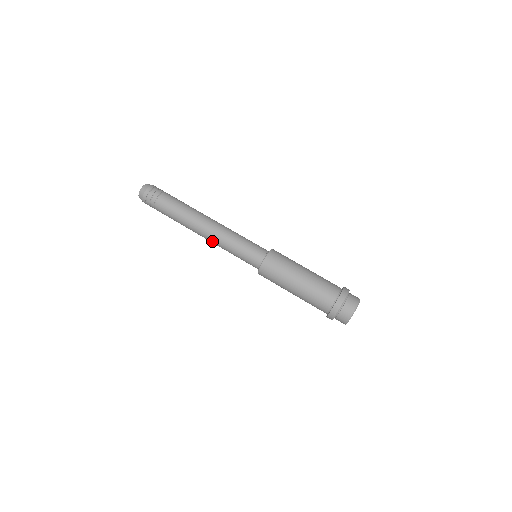
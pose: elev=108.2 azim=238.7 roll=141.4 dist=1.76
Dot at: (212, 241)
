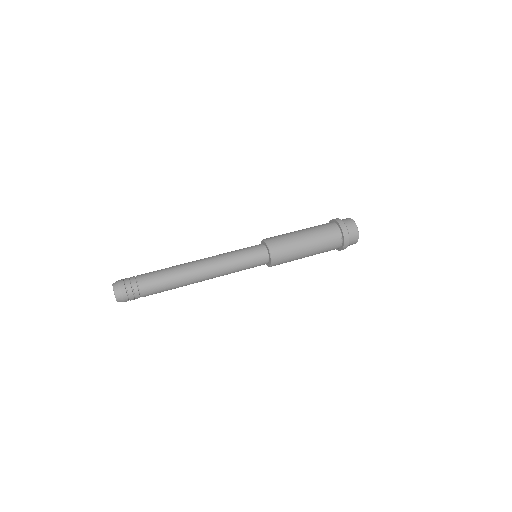
Dot at: (215, 277)
